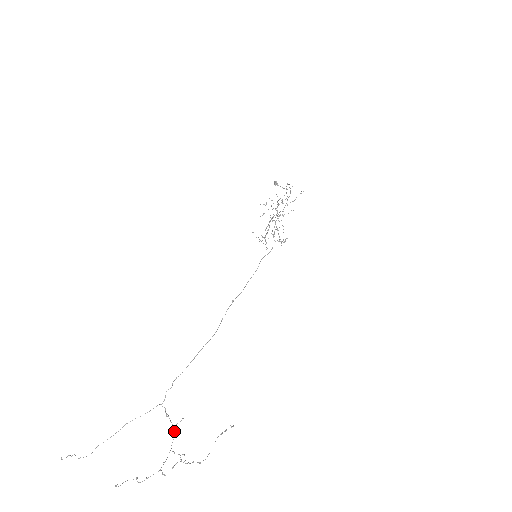
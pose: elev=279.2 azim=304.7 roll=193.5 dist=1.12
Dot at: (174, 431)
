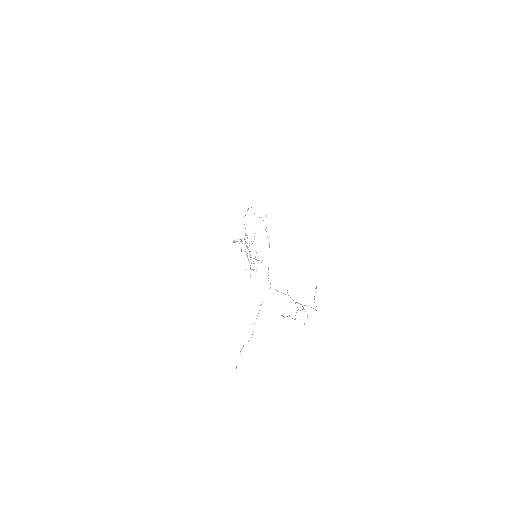
Dot at: occluded
